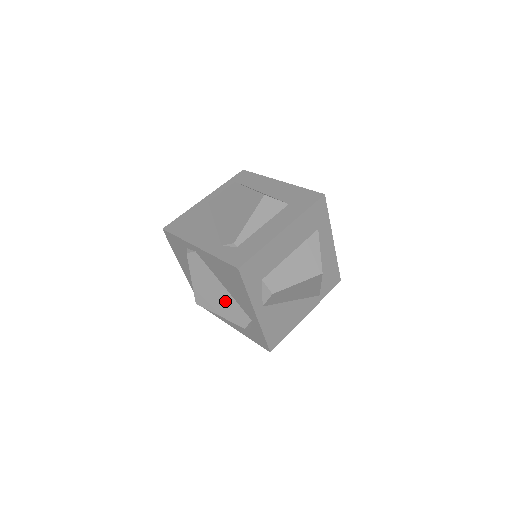
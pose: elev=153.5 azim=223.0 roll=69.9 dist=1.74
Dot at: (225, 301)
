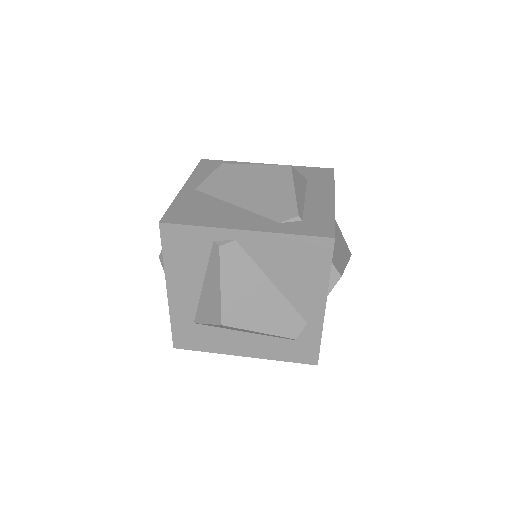
Dot at: (272, 306)
